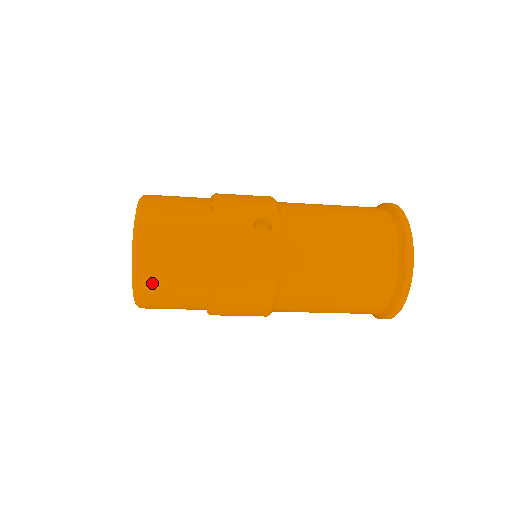
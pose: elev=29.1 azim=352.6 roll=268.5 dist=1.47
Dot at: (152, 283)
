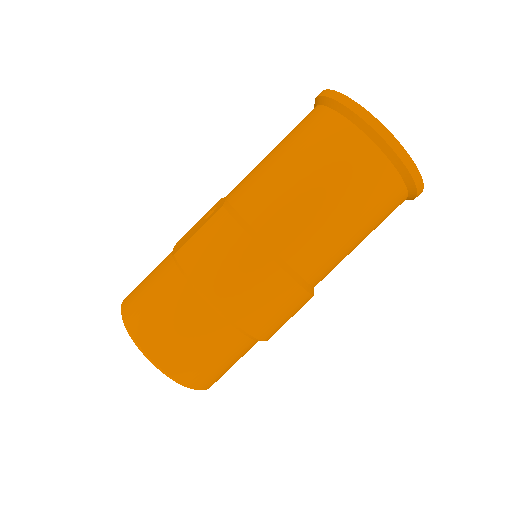
Dot at: (151, 332)
